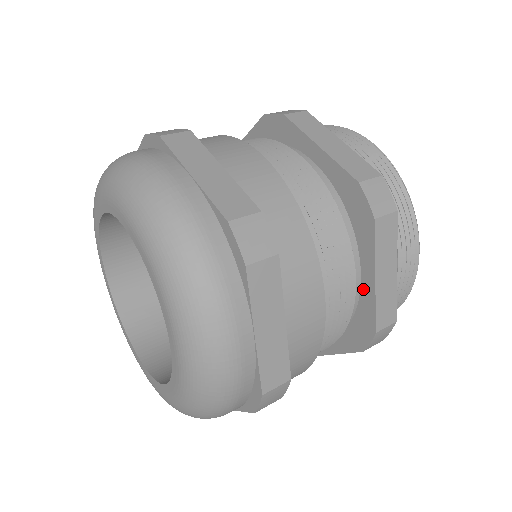
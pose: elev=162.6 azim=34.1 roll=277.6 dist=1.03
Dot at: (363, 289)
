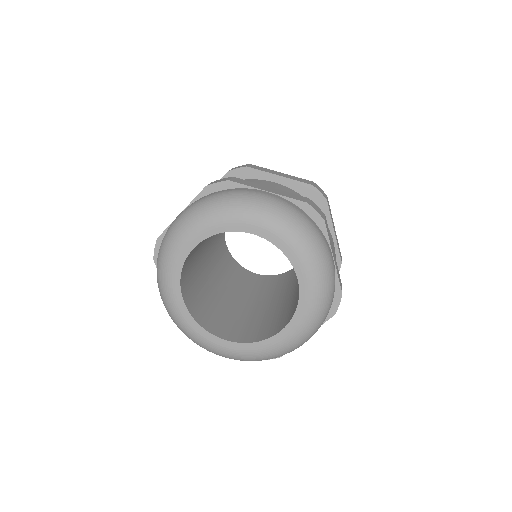
Dot at: occluded
